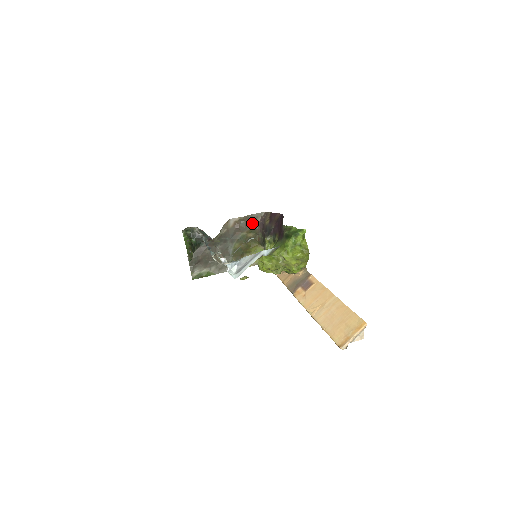
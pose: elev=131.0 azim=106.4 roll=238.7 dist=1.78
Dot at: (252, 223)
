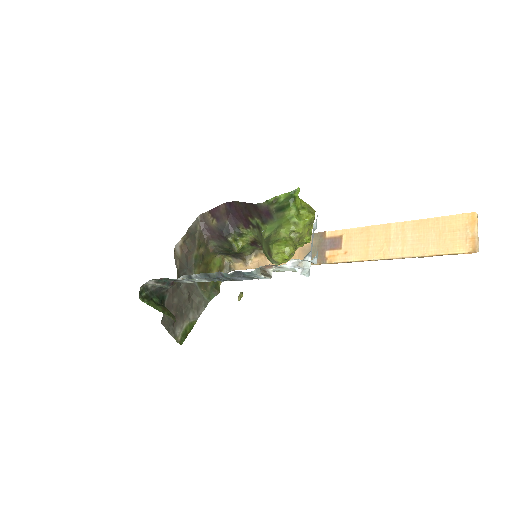
Dot at: (195, 236)
